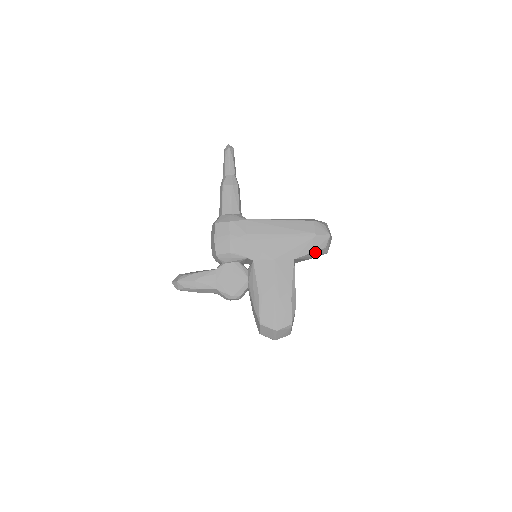
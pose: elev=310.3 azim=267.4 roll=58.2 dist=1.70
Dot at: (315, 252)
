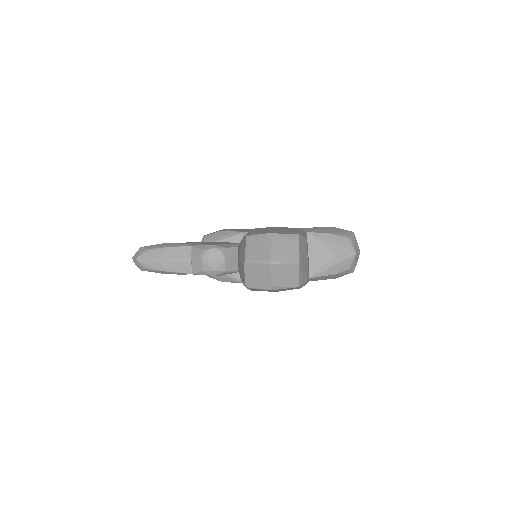
Dot at: (335, 237)
